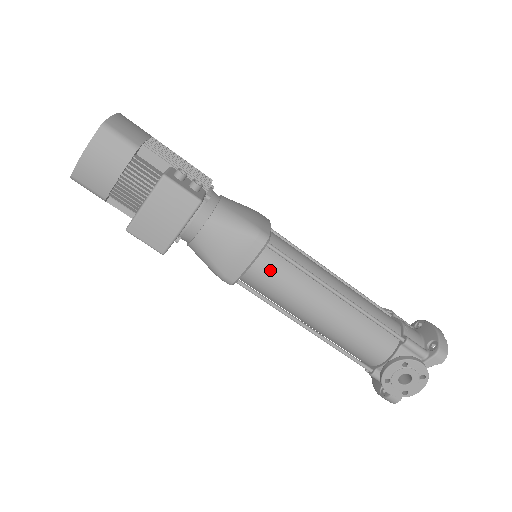
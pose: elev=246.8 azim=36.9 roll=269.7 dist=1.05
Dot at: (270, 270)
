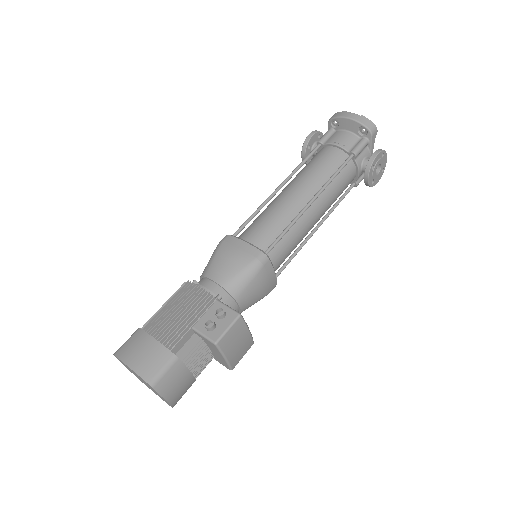
Dot at: (280, 255)
